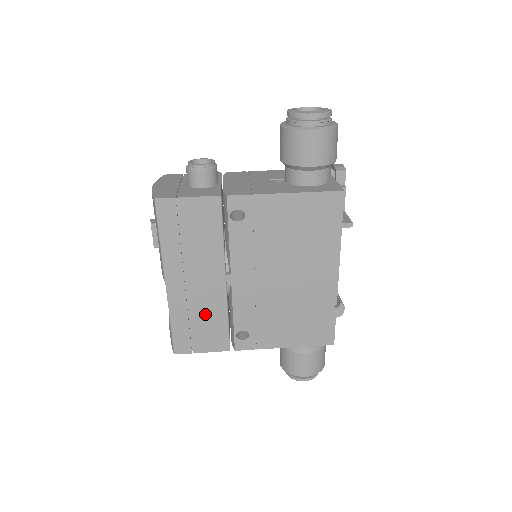
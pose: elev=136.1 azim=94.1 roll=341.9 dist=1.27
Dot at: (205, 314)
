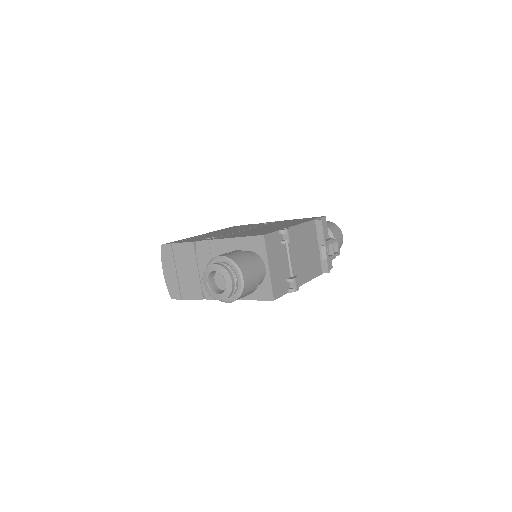
Dot at: occluded
